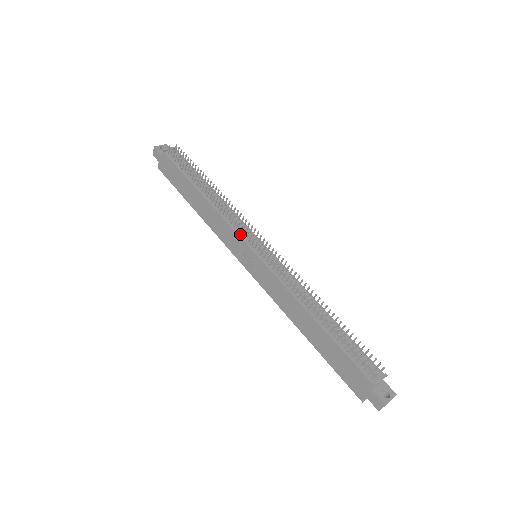
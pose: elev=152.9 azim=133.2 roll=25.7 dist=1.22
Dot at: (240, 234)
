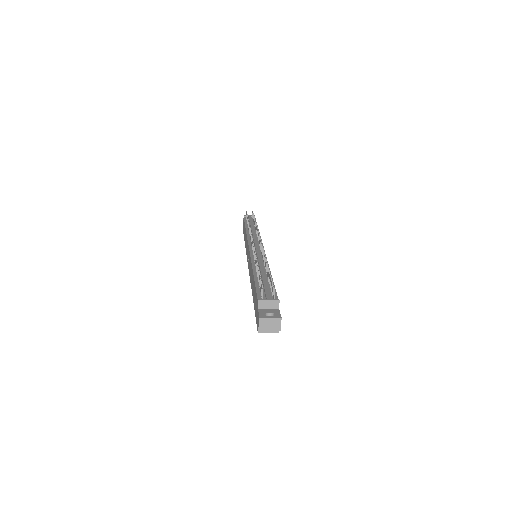
Dot at: (250, 241)
